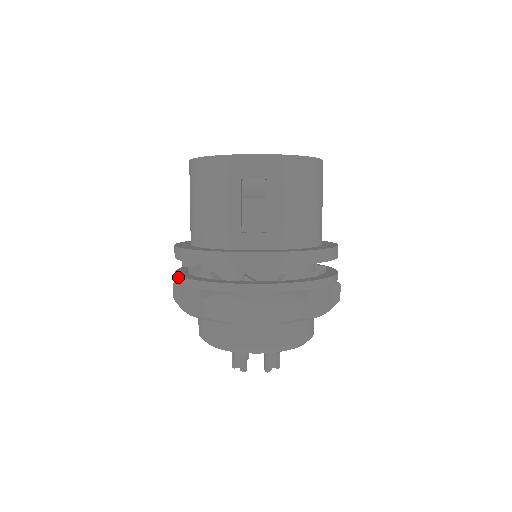
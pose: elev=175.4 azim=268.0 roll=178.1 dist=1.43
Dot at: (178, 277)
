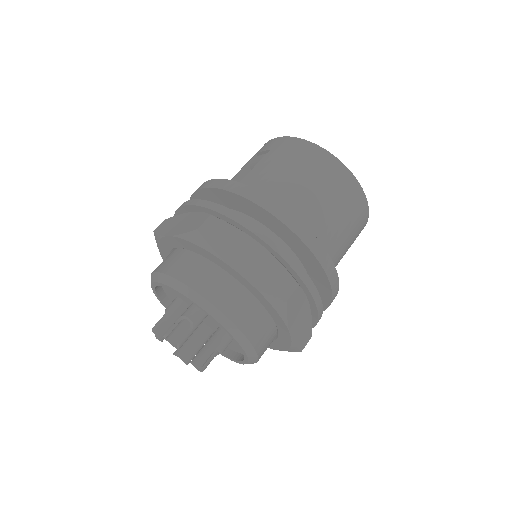
Dot at: occluded
